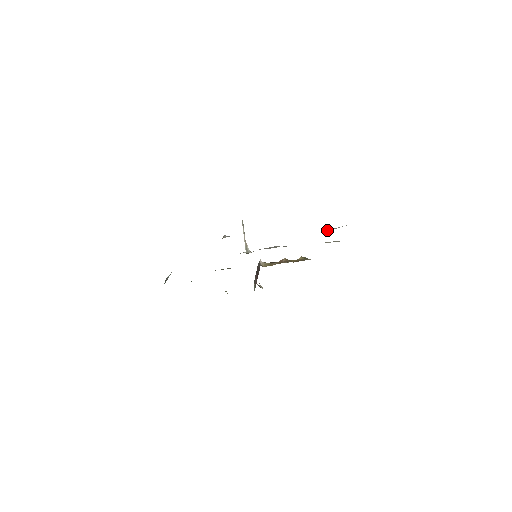
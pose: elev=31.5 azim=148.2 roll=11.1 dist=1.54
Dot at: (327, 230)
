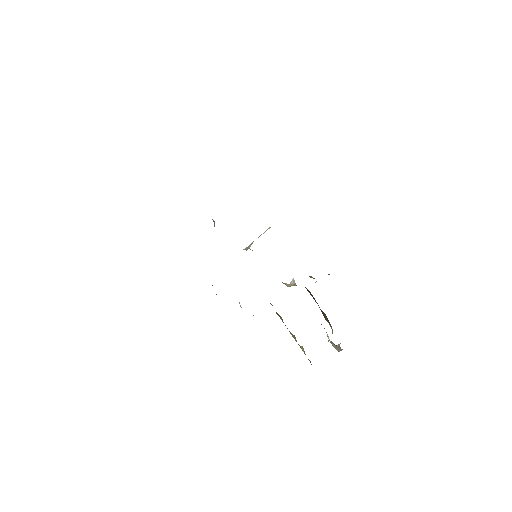
Dot at: occluded
